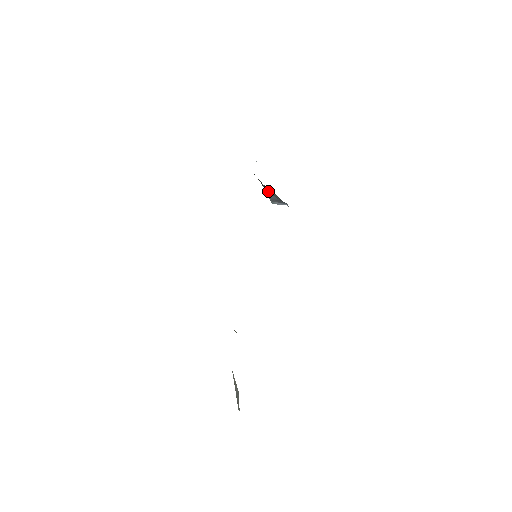
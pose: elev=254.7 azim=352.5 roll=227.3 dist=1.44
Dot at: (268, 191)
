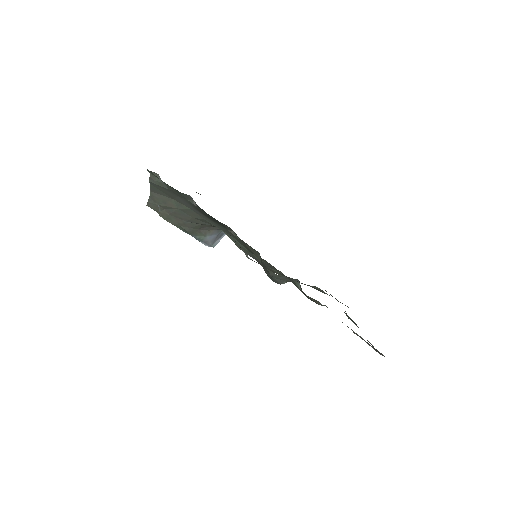
Dot at: (205, 235)
